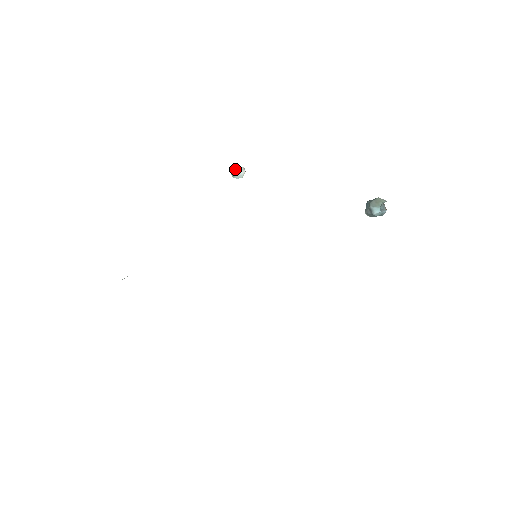
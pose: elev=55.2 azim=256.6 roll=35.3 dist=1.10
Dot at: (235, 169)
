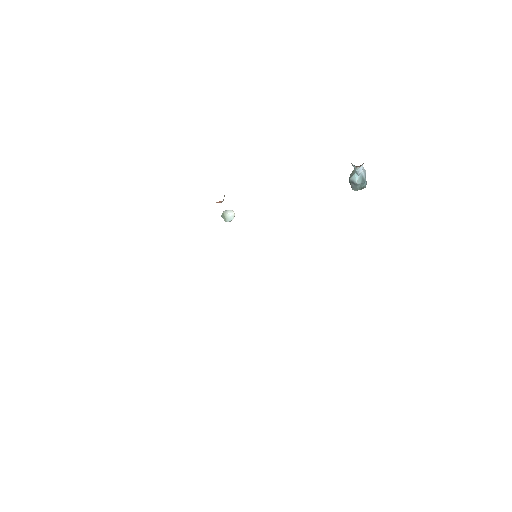
Dot at: (224, 213)
